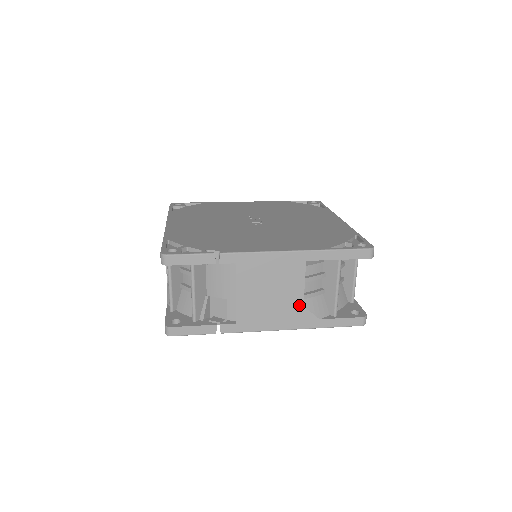
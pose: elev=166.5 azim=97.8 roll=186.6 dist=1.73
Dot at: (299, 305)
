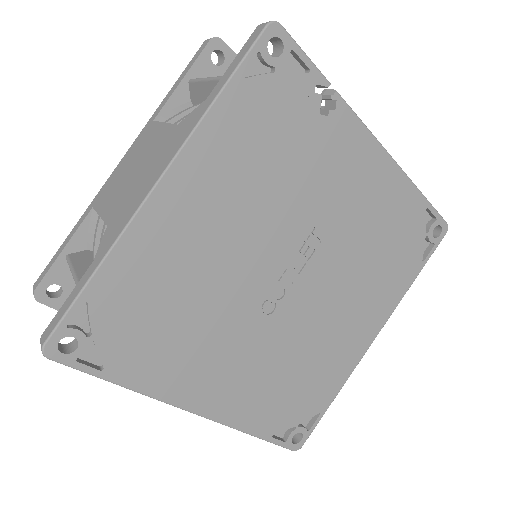
Dot at: occluded
